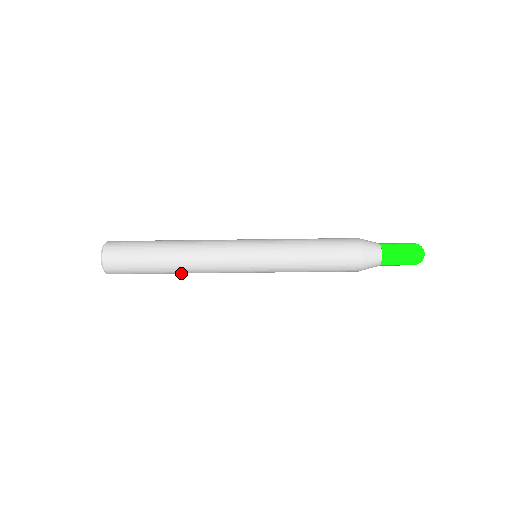
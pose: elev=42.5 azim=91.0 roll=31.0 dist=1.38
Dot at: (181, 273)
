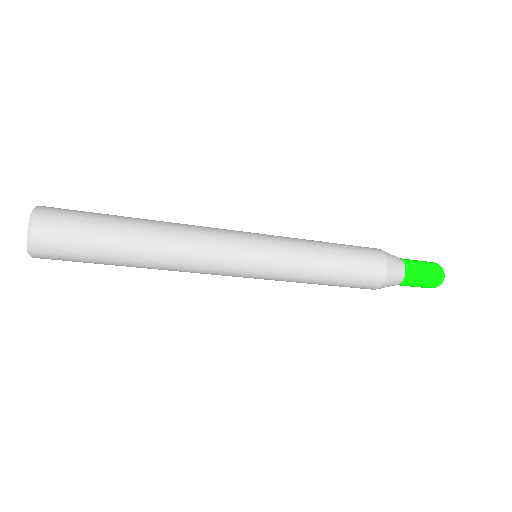
Dot at: (152, 265)
